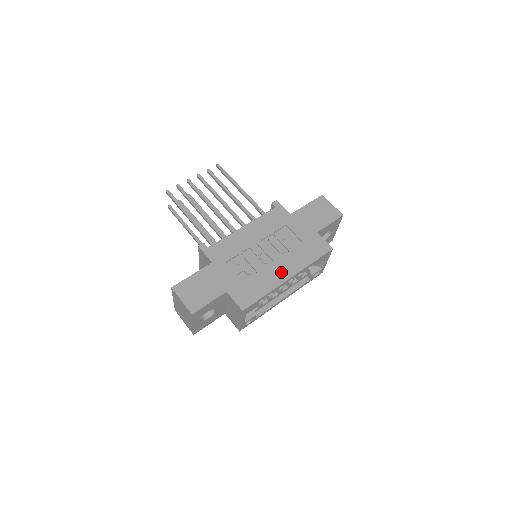
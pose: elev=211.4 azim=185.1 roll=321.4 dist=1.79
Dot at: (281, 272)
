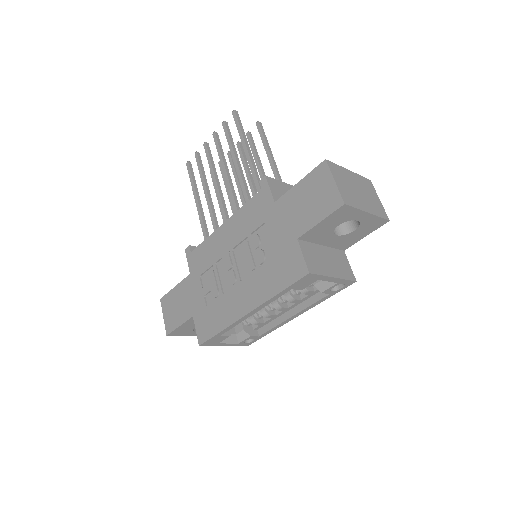
Dot at: (241, 302)
